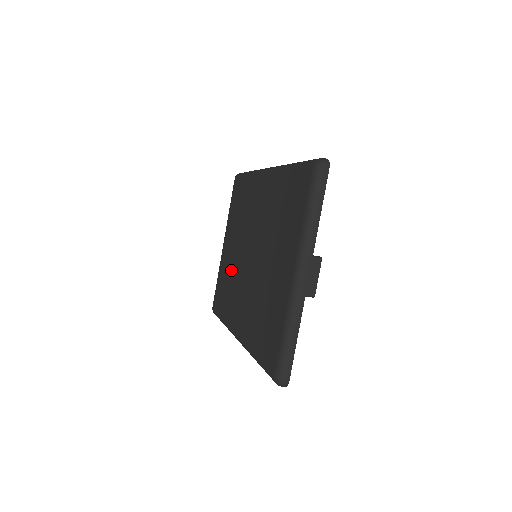
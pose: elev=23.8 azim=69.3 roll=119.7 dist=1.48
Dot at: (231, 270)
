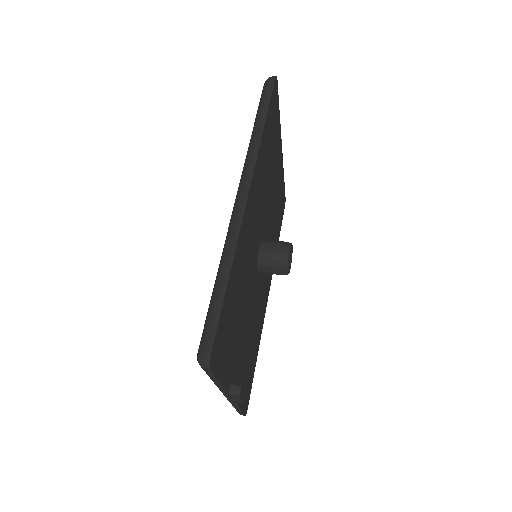
Dot at: occluded
